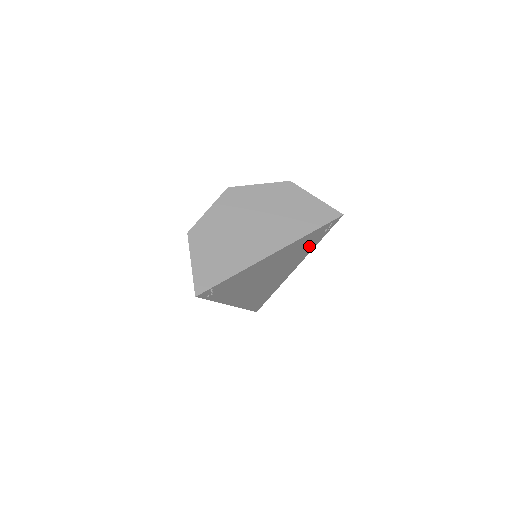
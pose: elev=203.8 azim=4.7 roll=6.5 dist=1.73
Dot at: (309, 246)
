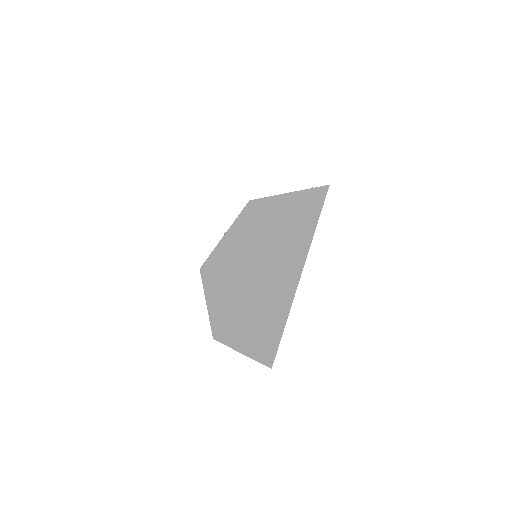
Dot at: occluded
